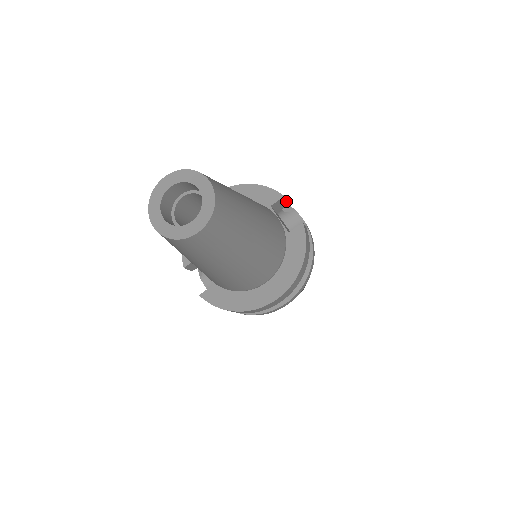
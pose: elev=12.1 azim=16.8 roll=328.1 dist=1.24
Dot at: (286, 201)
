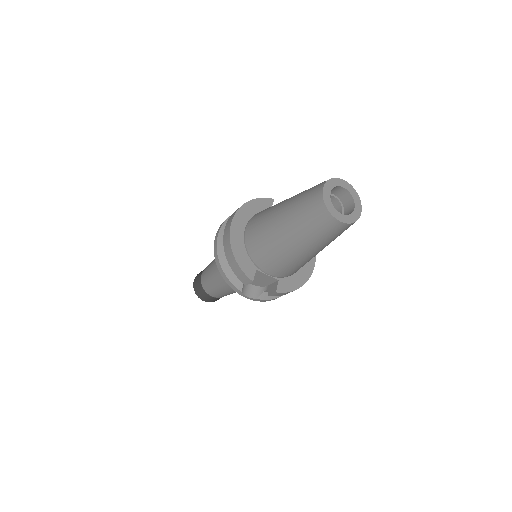
Dot at: occluded
